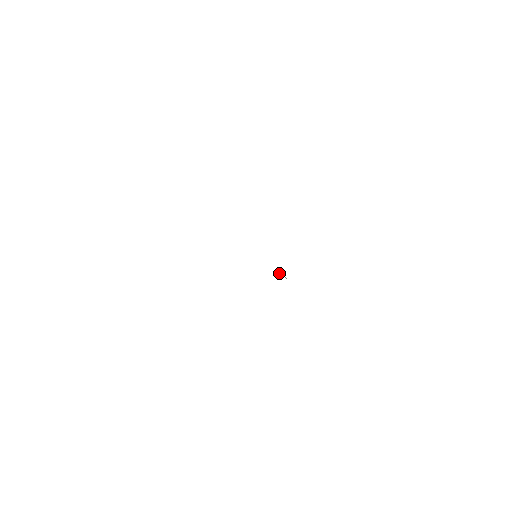
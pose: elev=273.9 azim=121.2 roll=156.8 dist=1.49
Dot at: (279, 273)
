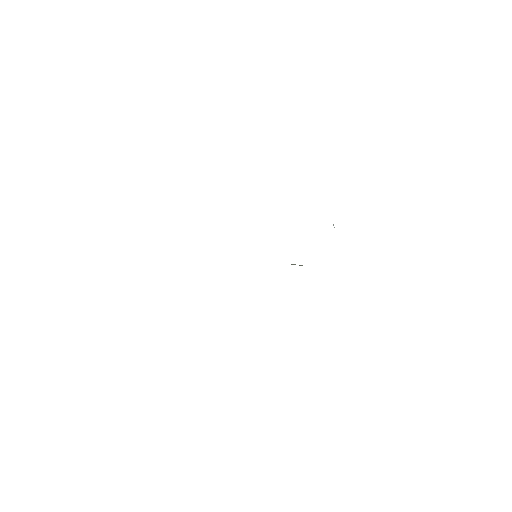
Dot at: (291, 264)
